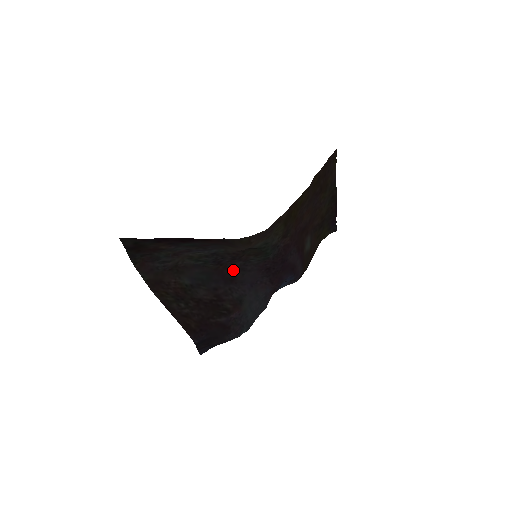
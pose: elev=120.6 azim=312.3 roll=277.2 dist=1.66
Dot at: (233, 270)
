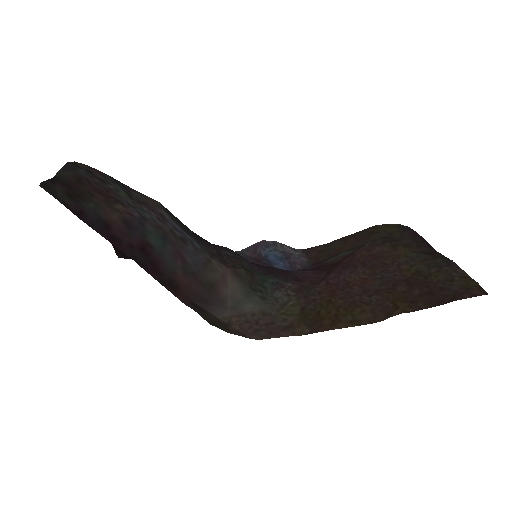
Dot at: (216, 245)
